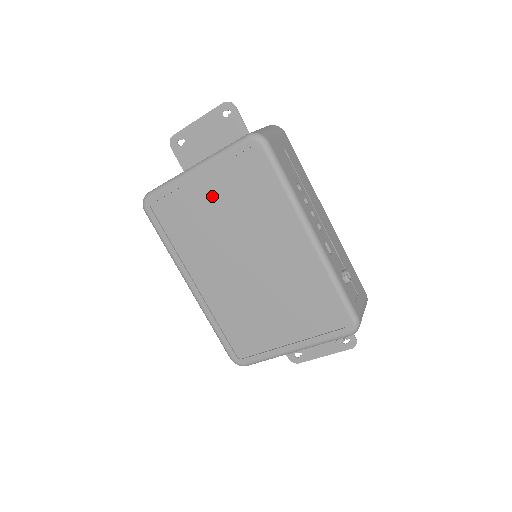
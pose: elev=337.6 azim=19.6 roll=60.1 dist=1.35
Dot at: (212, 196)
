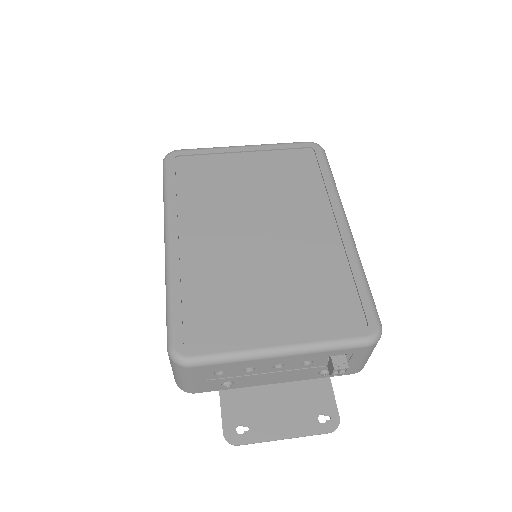
Dot at: (251, 168)
